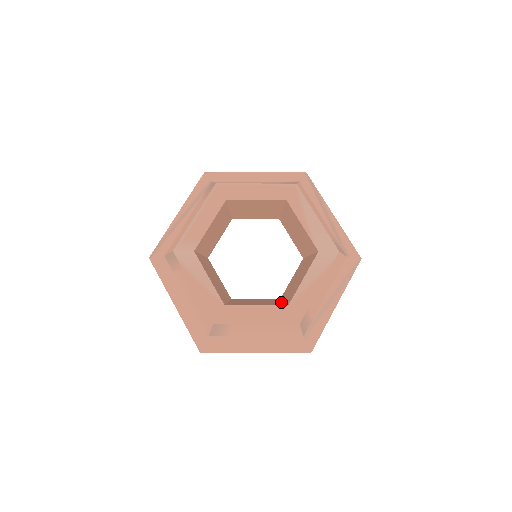
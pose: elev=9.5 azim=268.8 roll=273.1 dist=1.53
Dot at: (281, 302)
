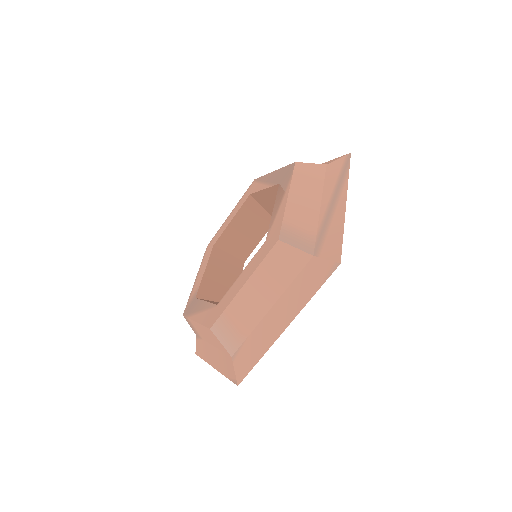
Dot at: occluded
